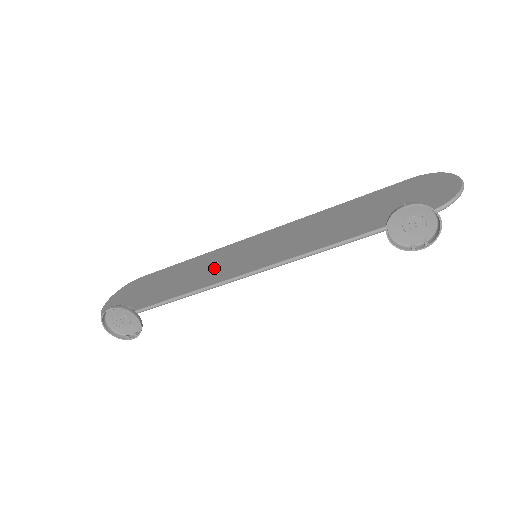
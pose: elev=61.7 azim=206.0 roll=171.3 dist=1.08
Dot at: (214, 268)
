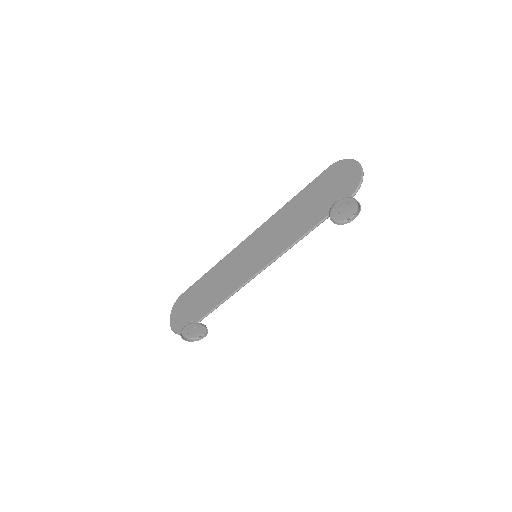
Dot at: (233, 274)
